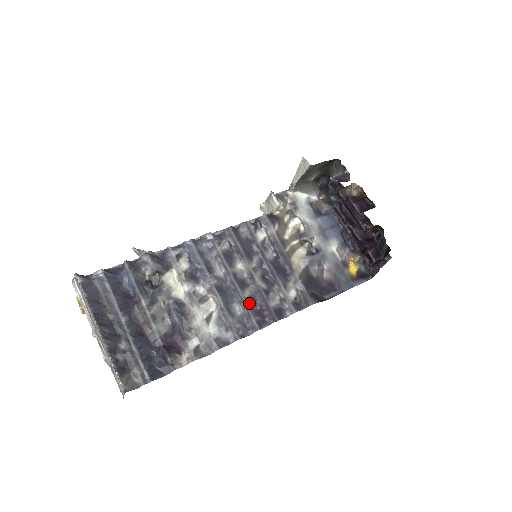
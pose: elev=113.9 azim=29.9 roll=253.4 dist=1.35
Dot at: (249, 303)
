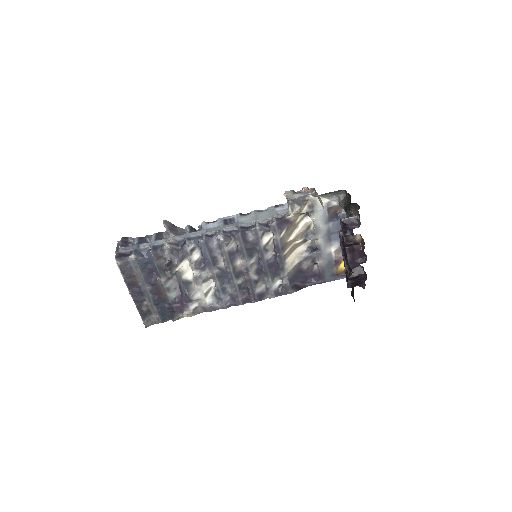
Dot at: (240, 288)
